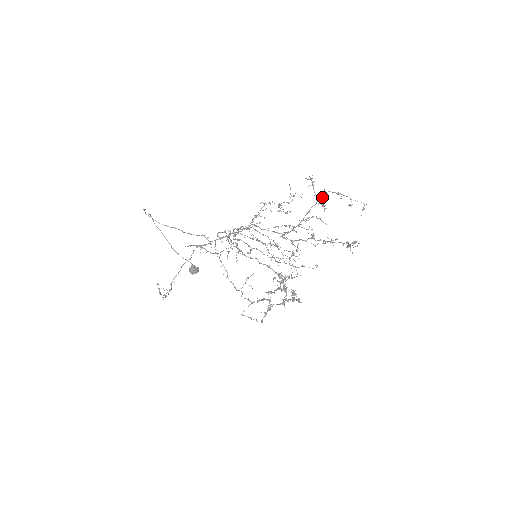
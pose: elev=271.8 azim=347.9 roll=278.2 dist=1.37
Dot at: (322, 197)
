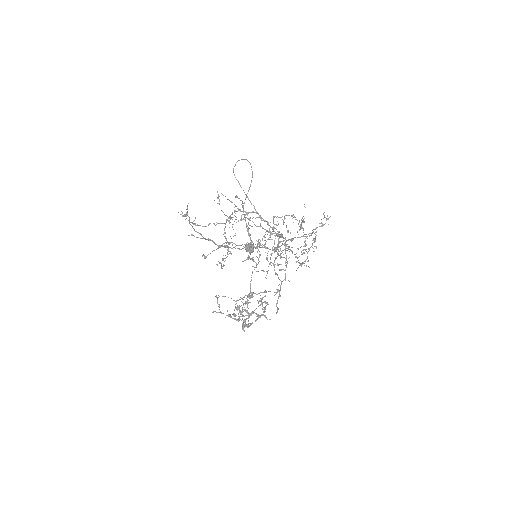
Dot at: (309, 235)
